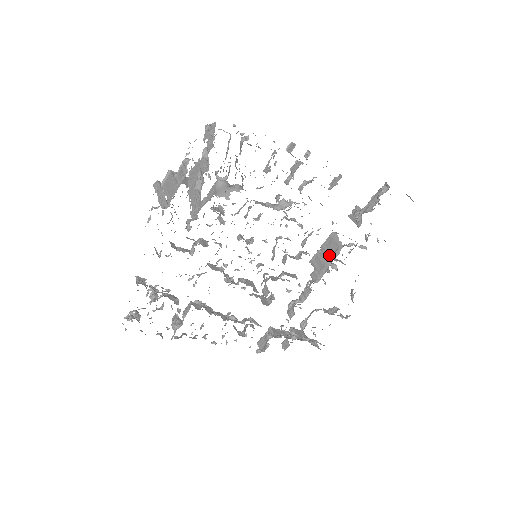
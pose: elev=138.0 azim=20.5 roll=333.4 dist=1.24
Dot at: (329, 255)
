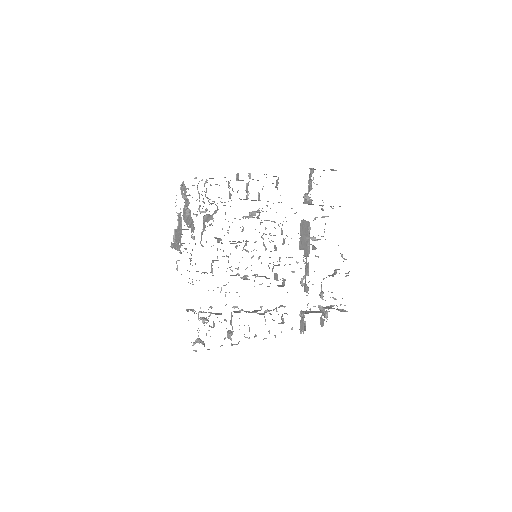
Dot at: (306, 234)
